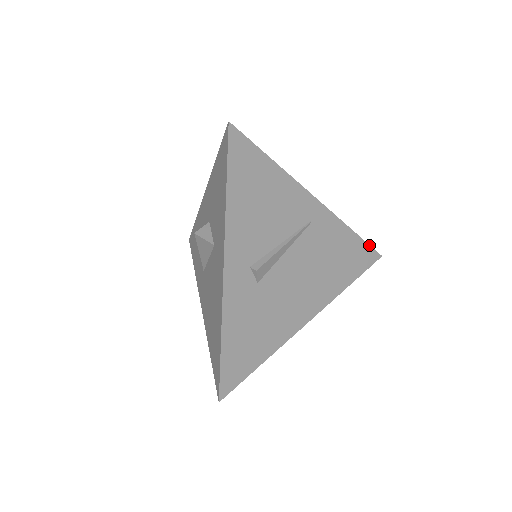
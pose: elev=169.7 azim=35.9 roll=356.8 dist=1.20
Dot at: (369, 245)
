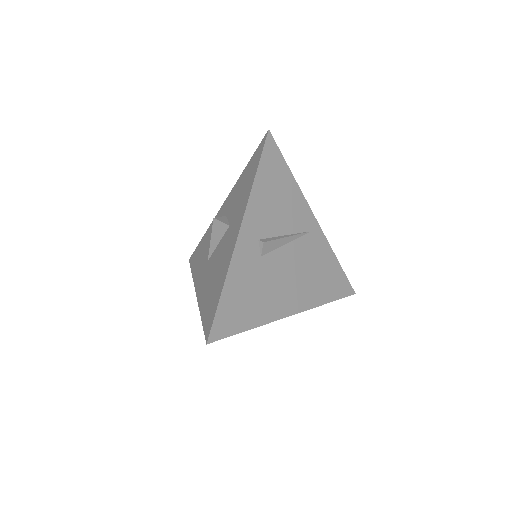
Dot at: (347, 278)
